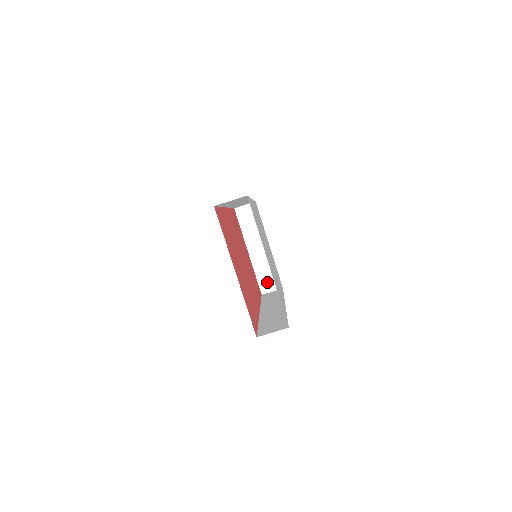
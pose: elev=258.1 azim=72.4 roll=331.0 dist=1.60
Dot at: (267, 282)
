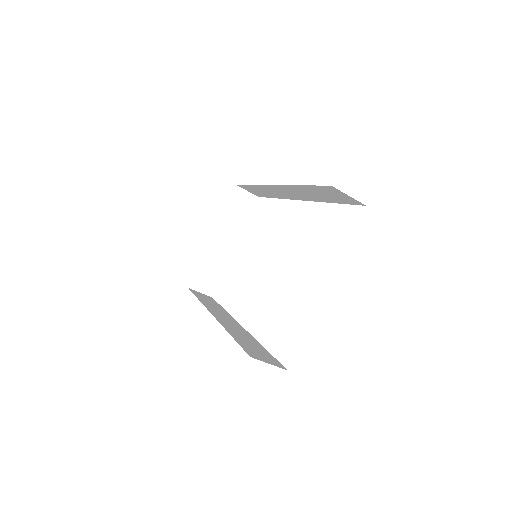
Dot at: (204, 280)
